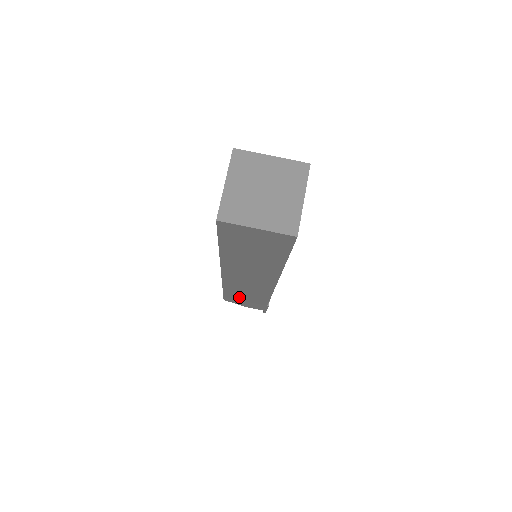
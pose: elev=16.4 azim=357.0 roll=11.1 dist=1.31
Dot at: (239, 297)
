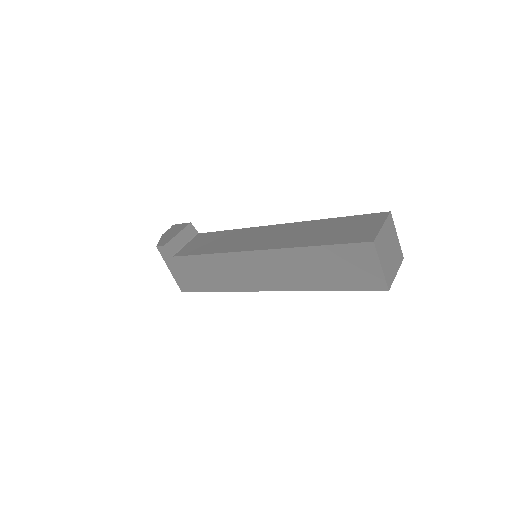
Dot at: occluded
